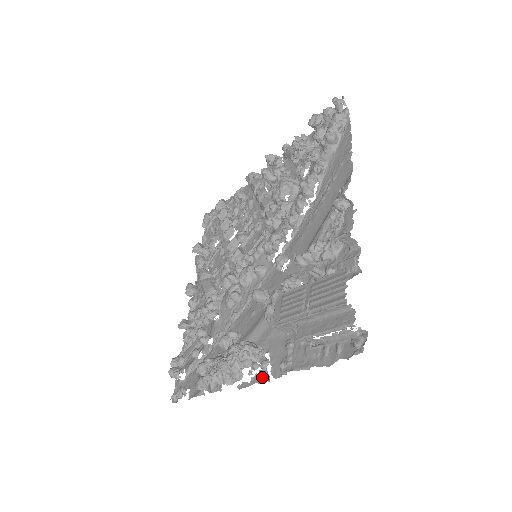
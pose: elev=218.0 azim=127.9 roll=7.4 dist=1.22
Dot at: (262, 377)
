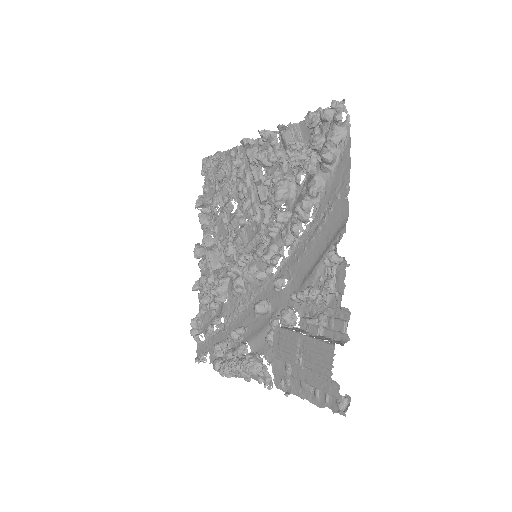
Dot at: occluded
